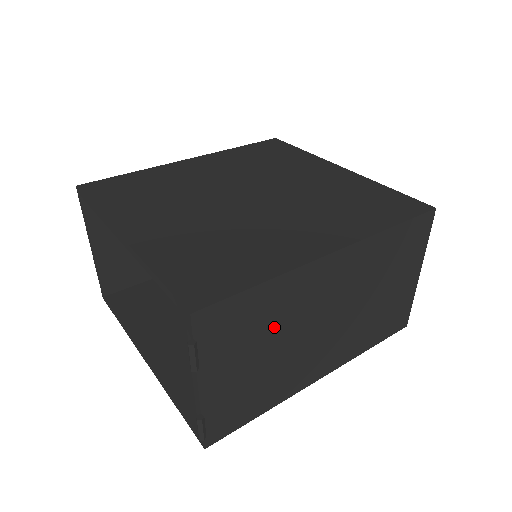
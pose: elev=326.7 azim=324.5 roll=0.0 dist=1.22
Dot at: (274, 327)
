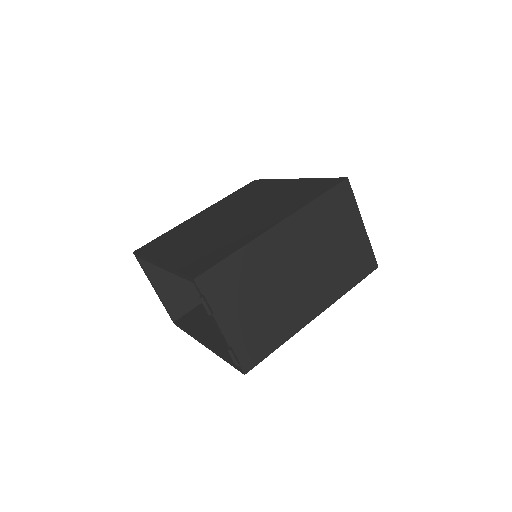
Dot at: (257, 281)
